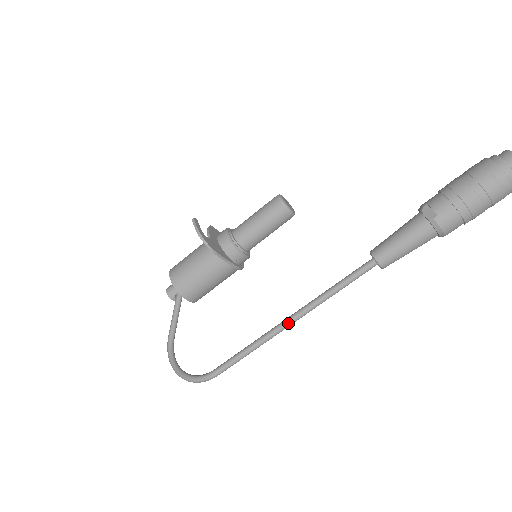
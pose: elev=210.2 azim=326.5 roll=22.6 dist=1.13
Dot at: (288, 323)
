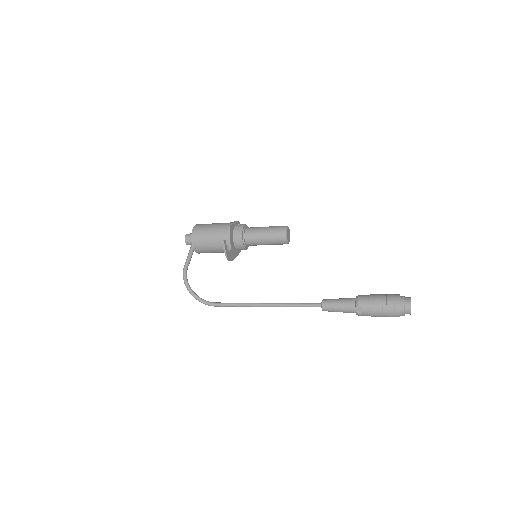
Dot at: occluded
